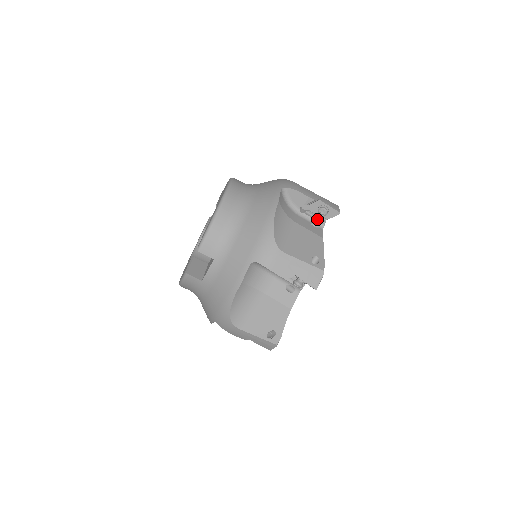
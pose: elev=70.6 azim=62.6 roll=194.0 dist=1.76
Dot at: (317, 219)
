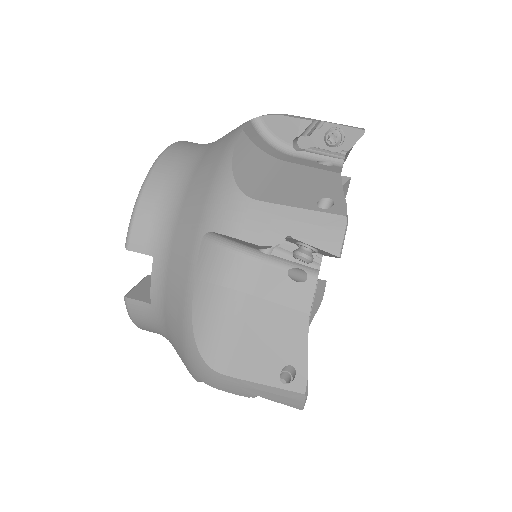
Dot at: (328, 155)
